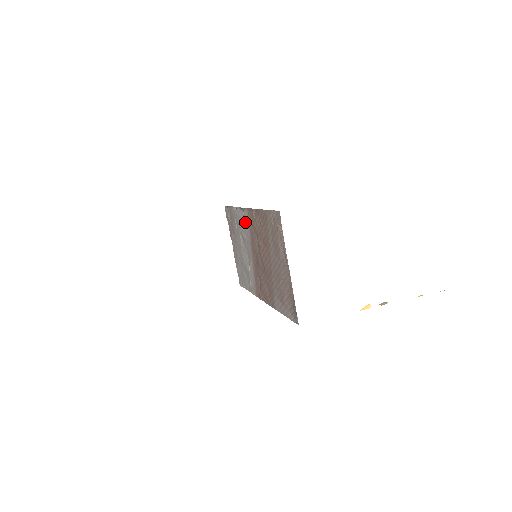
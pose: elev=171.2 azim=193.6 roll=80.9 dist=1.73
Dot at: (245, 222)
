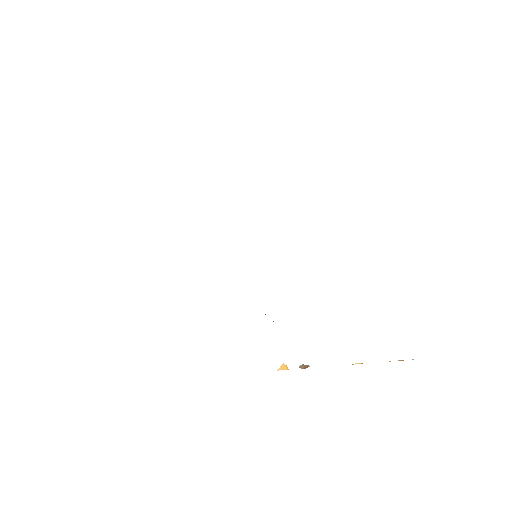
Dot at: occluded
